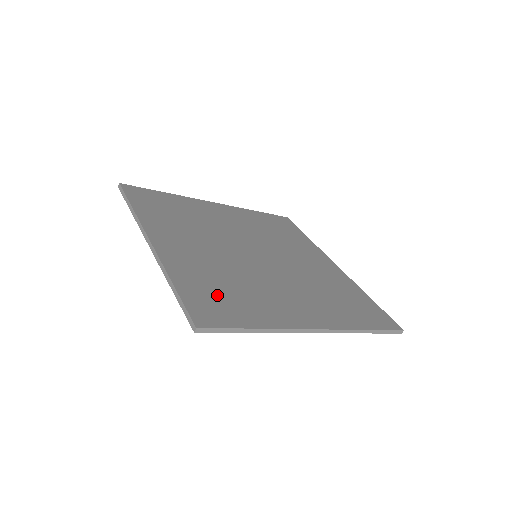
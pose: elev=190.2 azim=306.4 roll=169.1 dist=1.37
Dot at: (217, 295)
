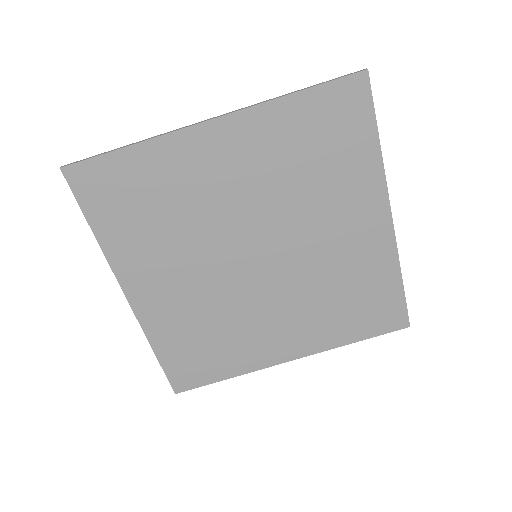
Dot at: (322, 133)
